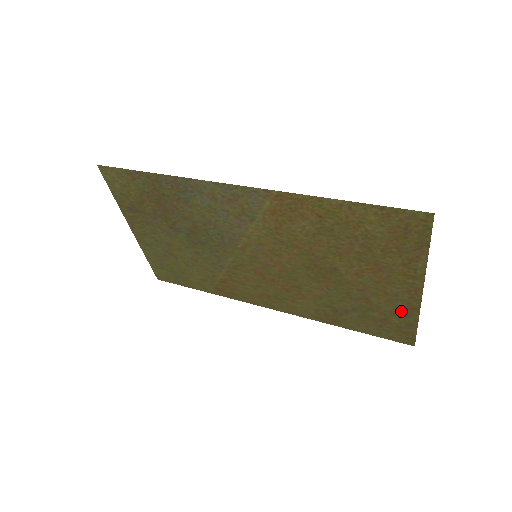
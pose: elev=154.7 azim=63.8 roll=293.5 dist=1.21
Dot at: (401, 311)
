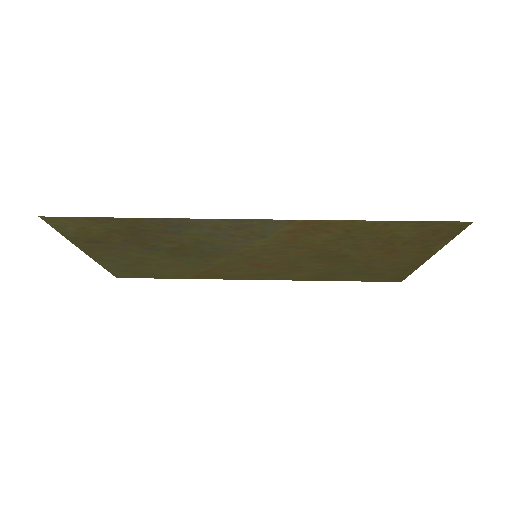
Dot at: (401, 269)
